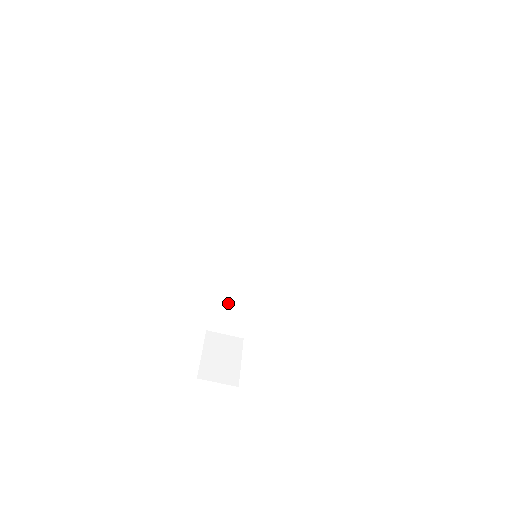
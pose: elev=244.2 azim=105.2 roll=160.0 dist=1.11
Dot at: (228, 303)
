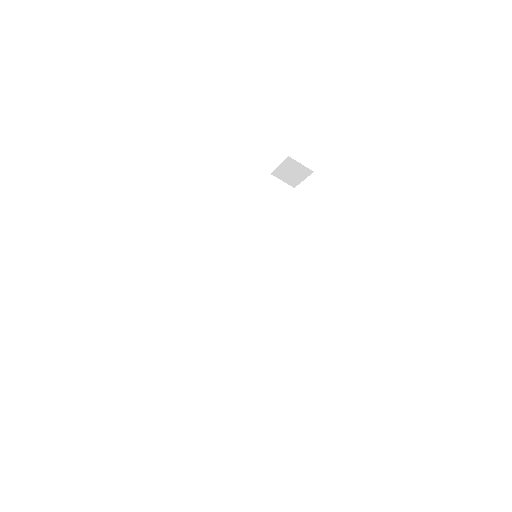
Dot at: (217, 319)
